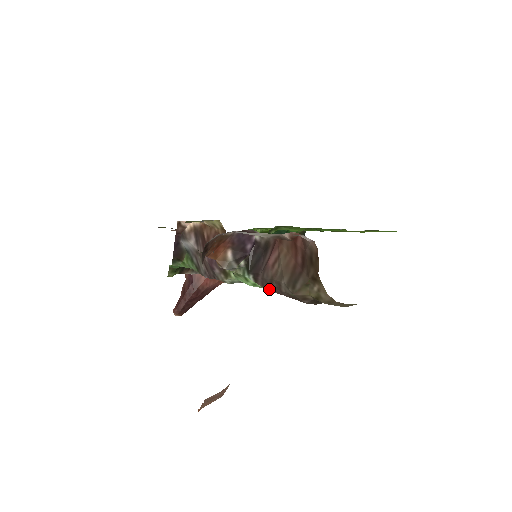
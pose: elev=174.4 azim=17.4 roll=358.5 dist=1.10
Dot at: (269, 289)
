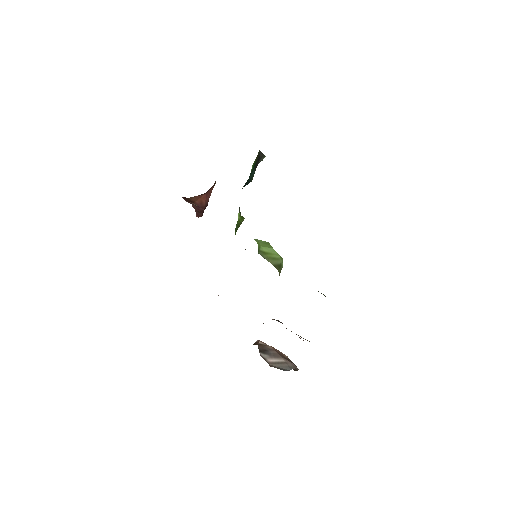
Dot at: occluded
